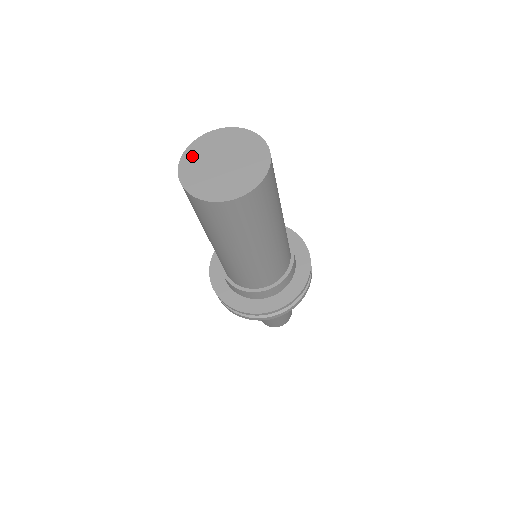
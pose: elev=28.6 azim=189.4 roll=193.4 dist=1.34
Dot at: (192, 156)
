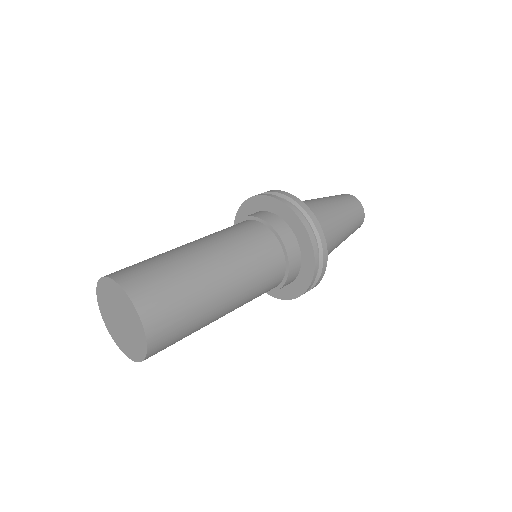
Dot at: (105, 288)
